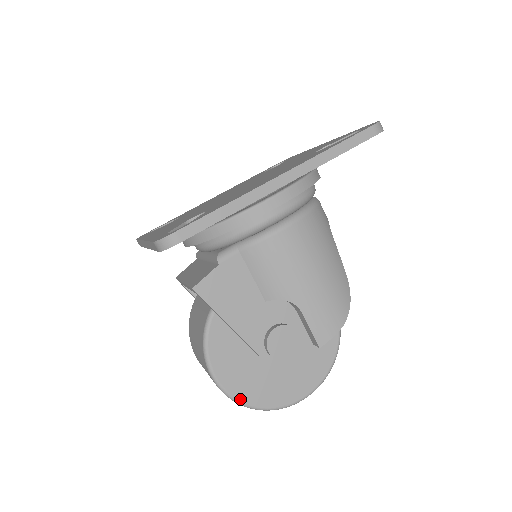
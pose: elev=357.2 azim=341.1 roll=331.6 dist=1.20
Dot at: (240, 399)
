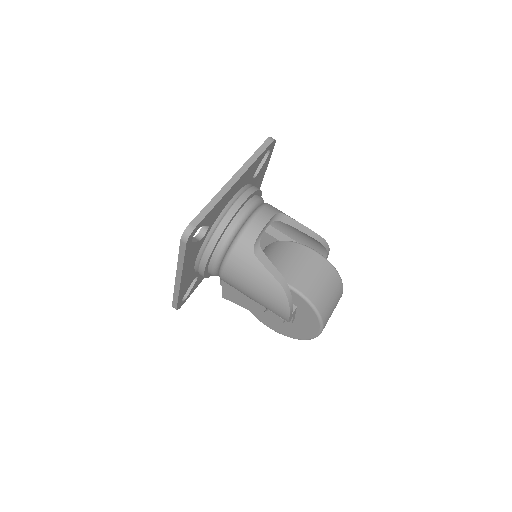
Dot at: (285, 335)
